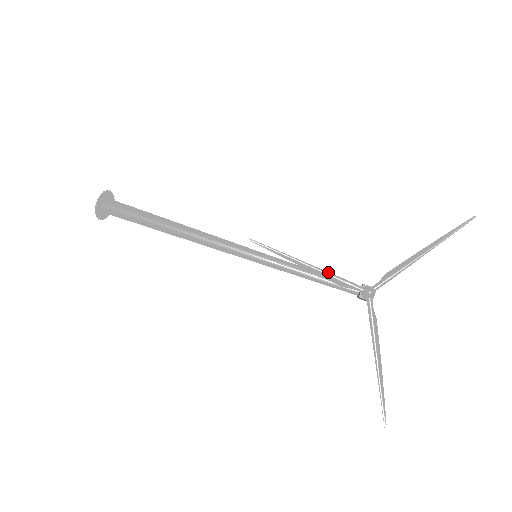
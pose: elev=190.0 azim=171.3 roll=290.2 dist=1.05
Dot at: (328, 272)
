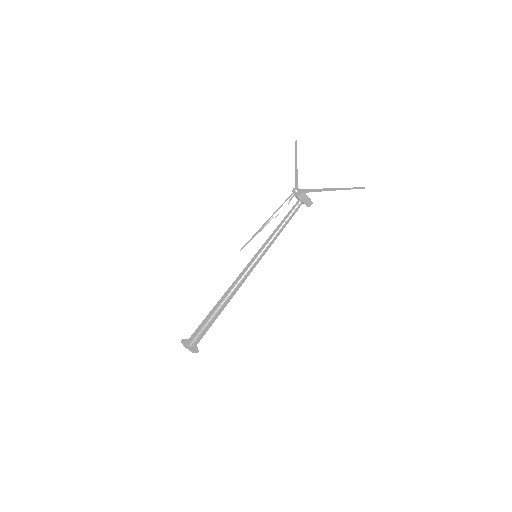
Dot at: (276, 211)
